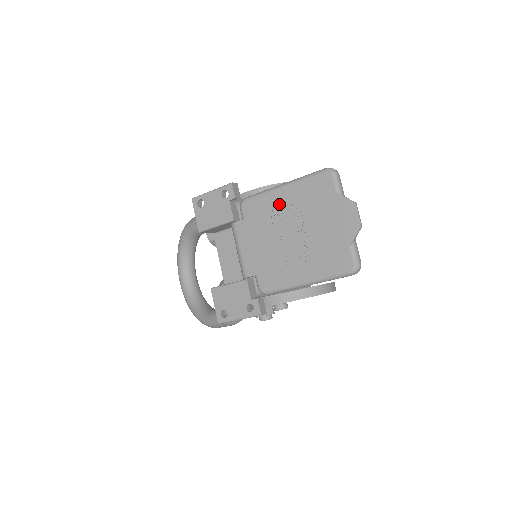
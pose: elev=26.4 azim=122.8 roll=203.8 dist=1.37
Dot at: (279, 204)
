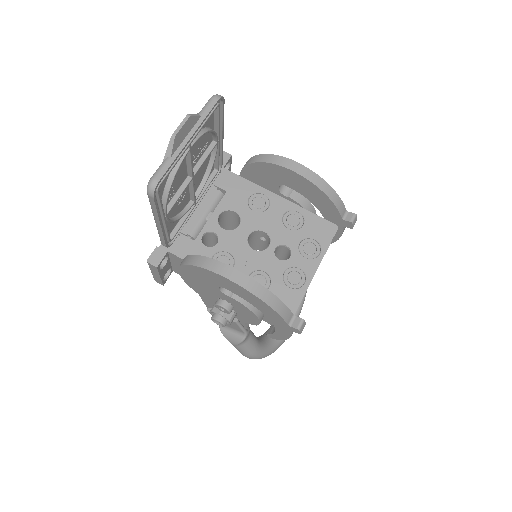
Dot at: occluded
